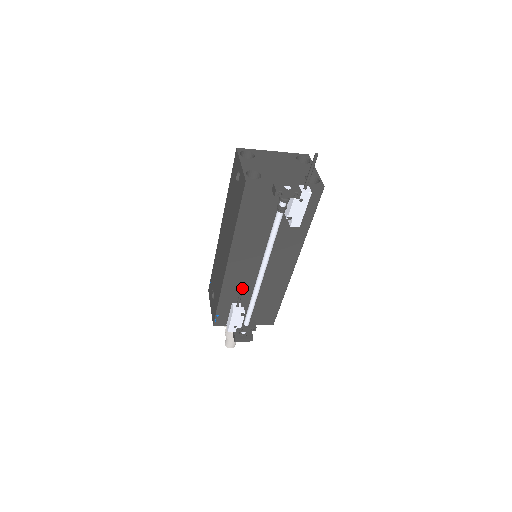
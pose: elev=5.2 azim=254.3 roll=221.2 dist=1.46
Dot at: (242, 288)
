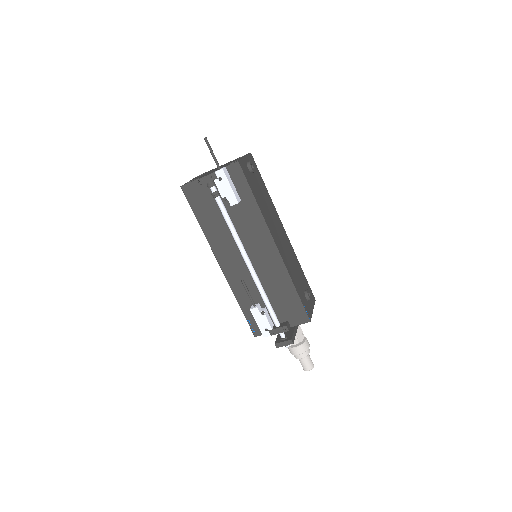
Dot at: (243, 284)
